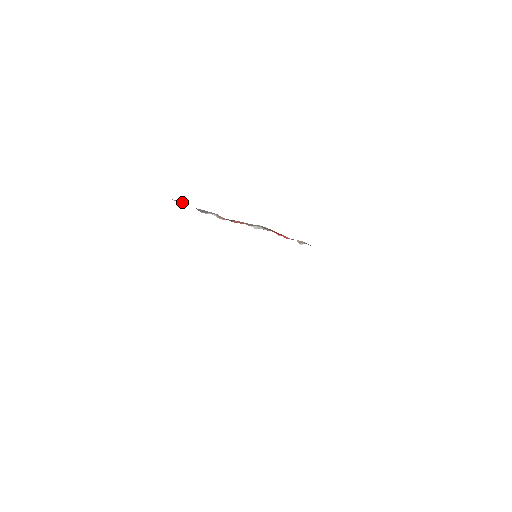
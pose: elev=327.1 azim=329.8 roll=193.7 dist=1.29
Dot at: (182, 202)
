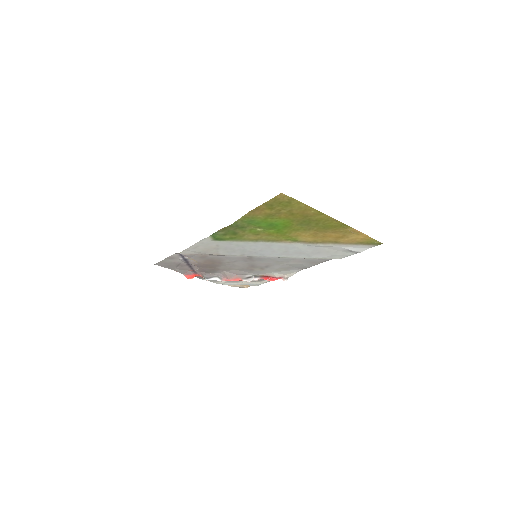
Dot at: (192, 274)
